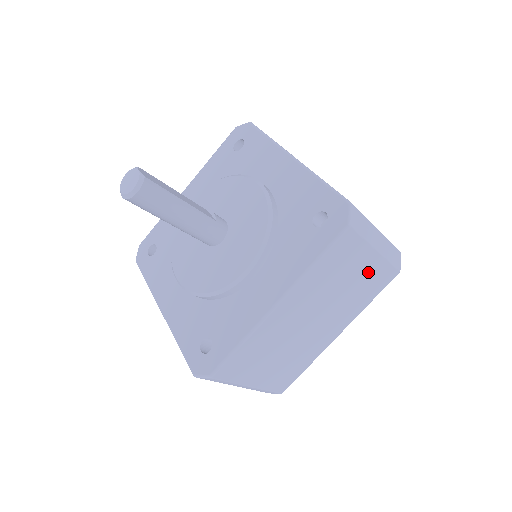
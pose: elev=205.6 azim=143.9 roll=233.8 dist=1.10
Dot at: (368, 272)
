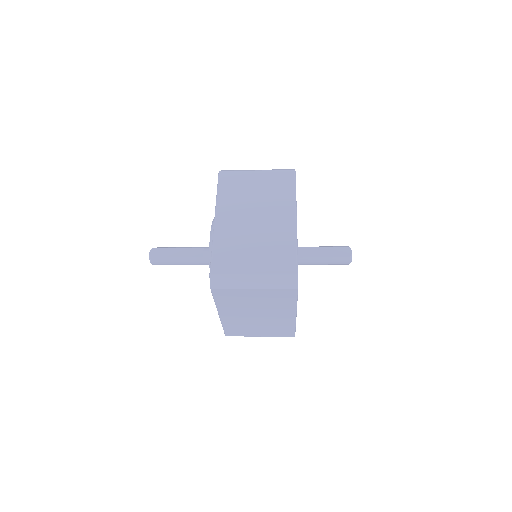
Dot at: (264, 295)
